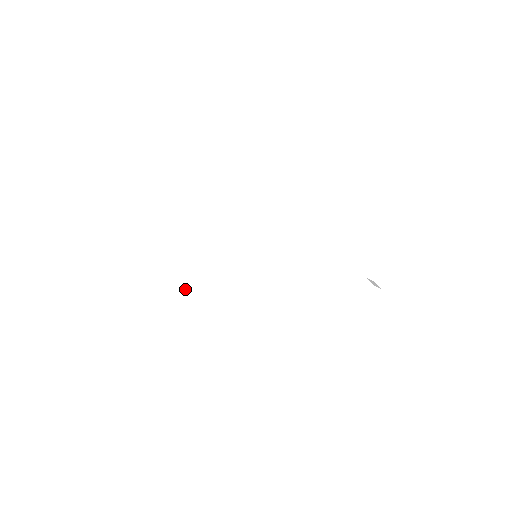
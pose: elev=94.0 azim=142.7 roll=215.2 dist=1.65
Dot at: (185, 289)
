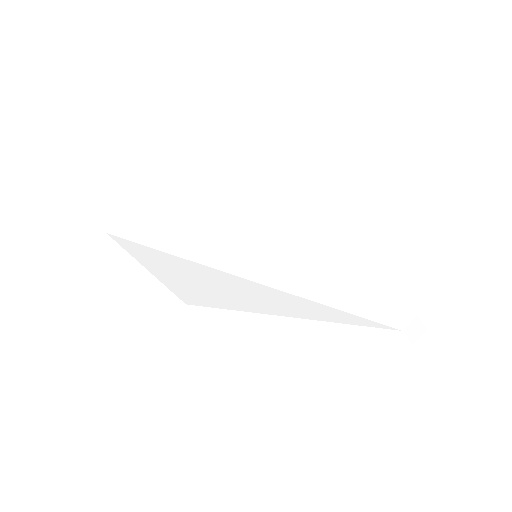
Dot at: (185, 294)
